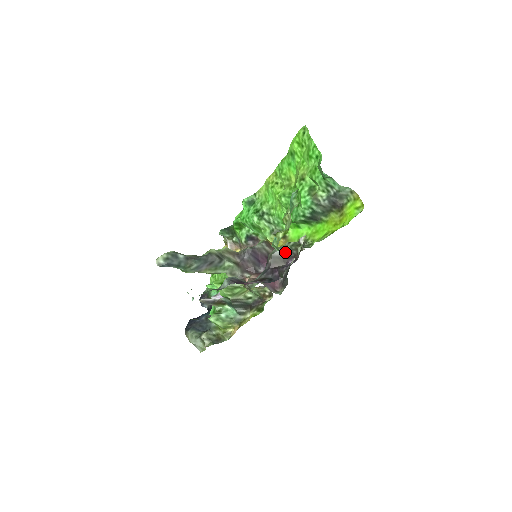
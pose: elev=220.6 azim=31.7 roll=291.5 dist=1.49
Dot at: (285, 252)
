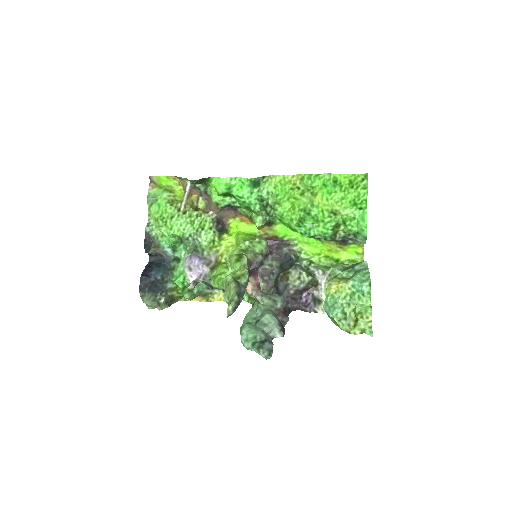
Dot at: (305, 286)
